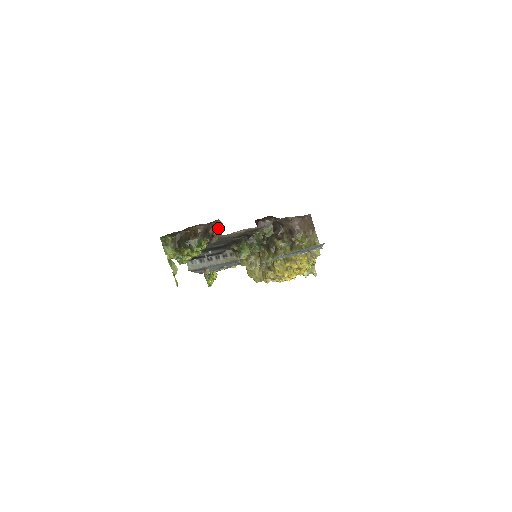
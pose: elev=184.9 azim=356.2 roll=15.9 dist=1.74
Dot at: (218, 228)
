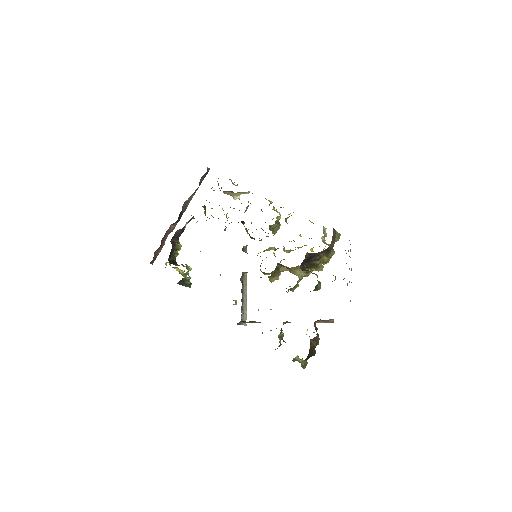
Dot at: (325, 321)
